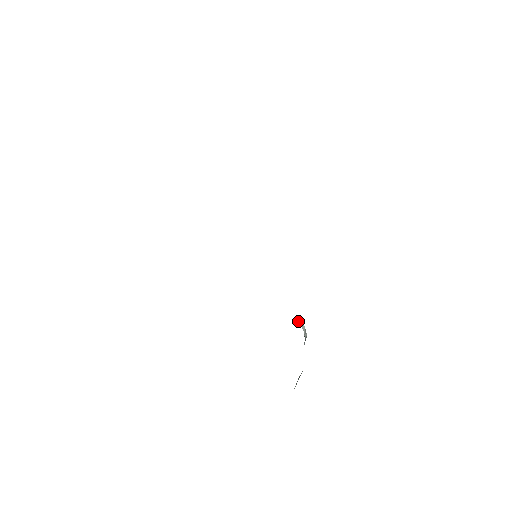
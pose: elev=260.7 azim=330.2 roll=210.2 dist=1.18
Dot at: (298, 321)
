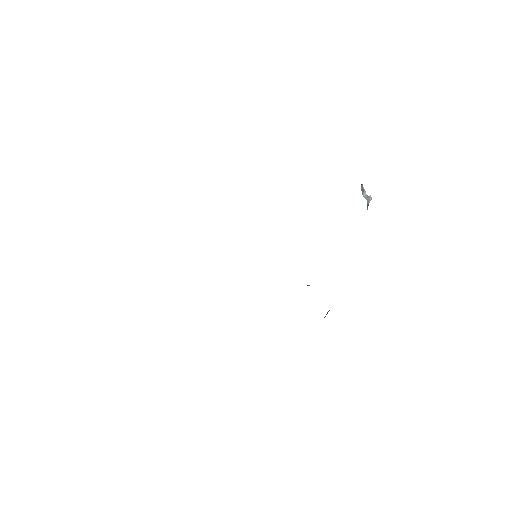
Dot at: occluded
